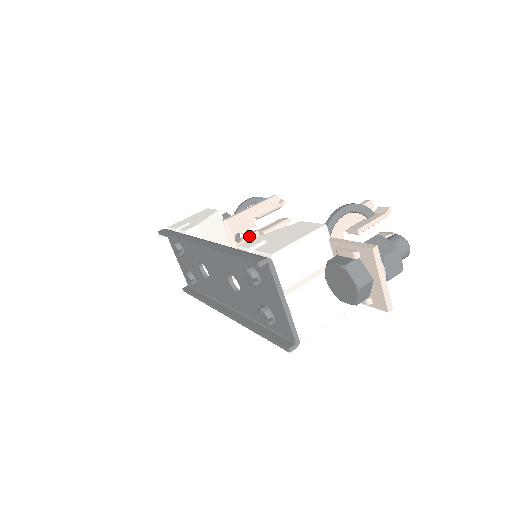
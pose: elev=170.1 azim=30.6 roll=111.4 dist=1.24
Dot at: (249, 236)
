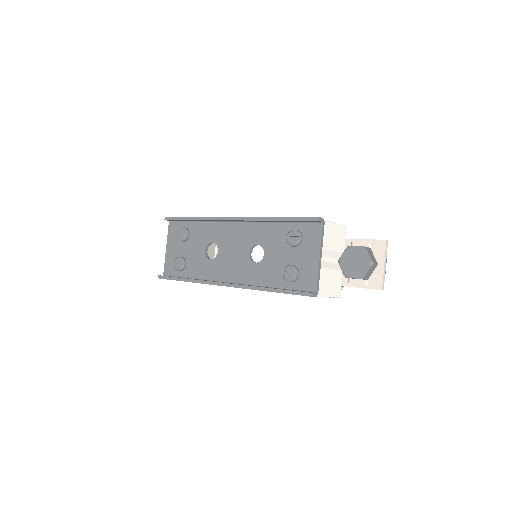
Dot at: occluded
